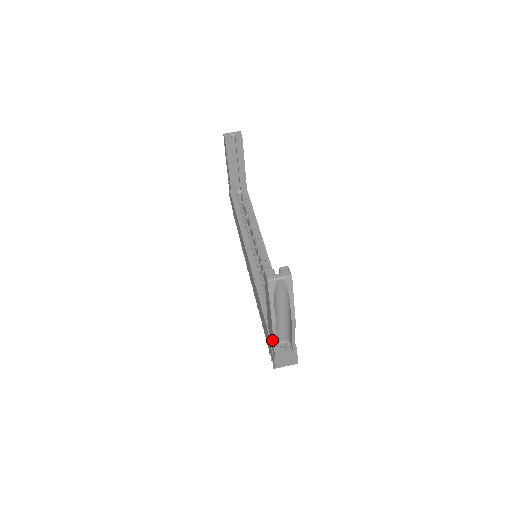
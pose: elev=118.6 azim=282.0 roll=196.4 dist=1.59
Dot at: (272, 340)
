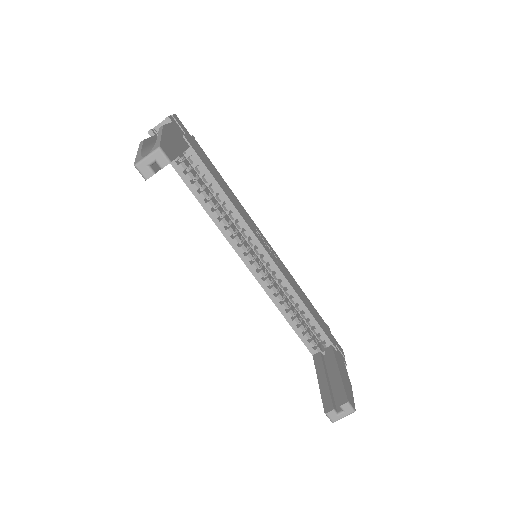
Dot at: occluded
